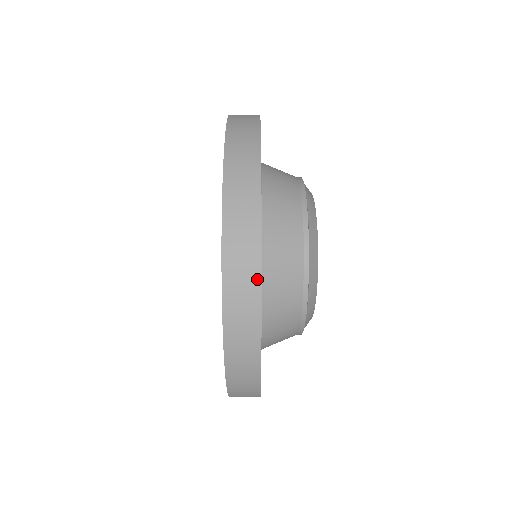
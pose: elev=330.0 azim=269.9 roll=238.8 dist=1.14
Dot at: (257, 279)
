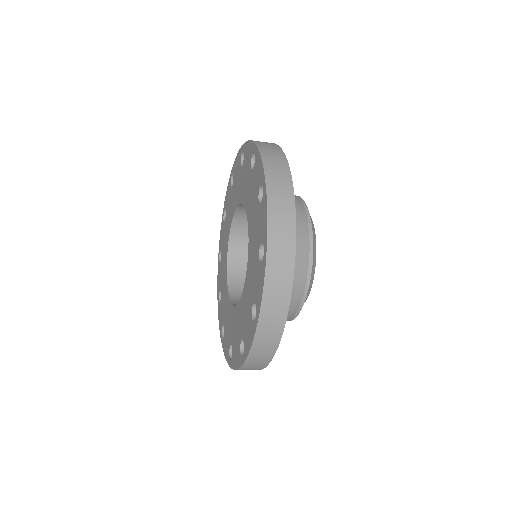
Dot at: (291, 268)
